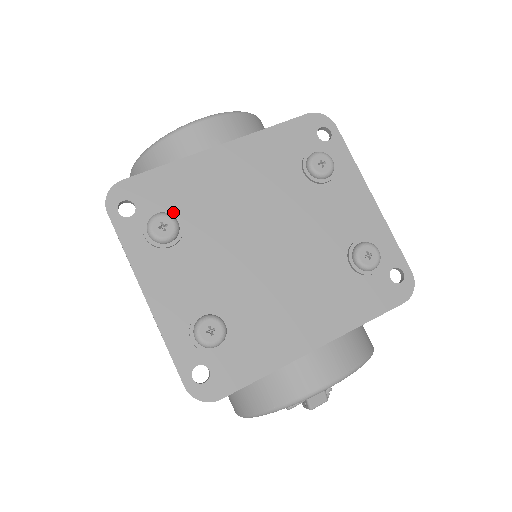
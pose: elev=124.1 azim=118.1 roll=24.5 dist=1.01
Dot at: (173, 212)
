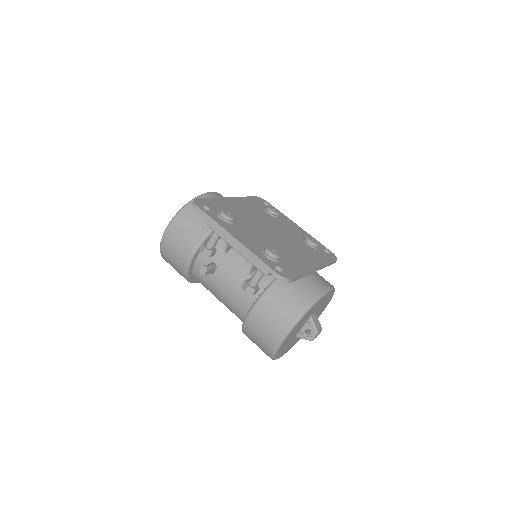
Dot at: occluded
